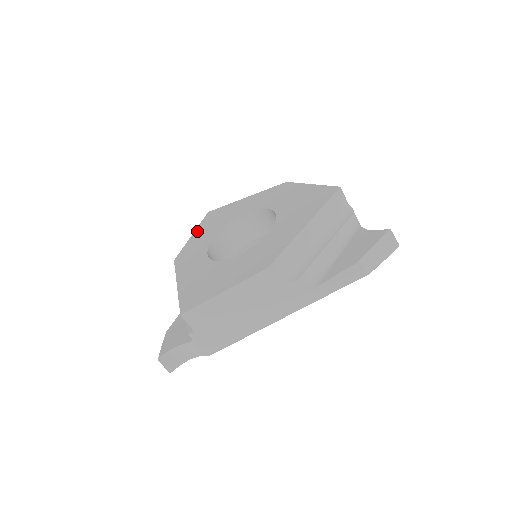
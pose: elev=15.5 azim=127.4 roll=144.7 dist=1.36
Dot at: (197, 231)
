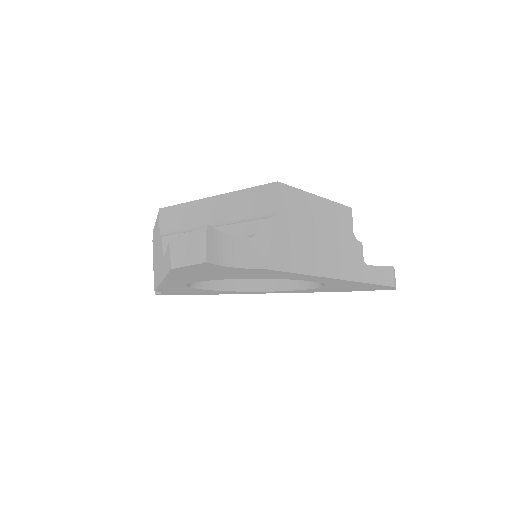
Dot at: occluded
